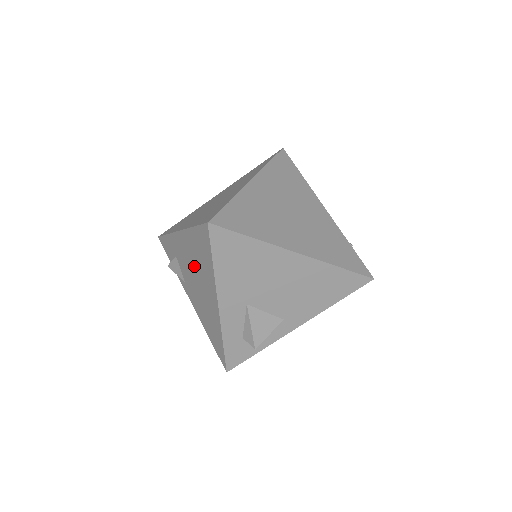
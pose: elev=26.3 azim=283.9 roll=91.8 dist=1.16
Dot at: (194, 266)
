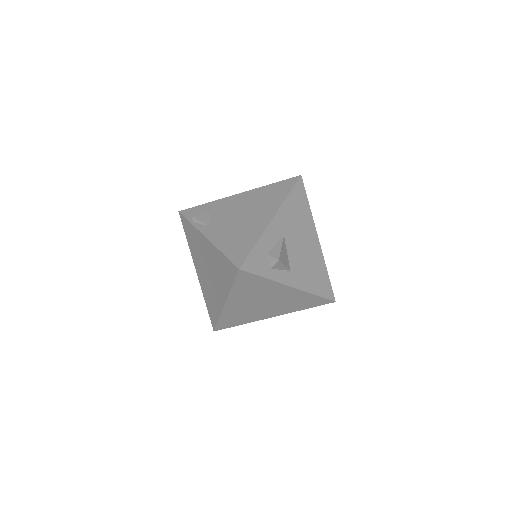
Dot at: (248, 206)
